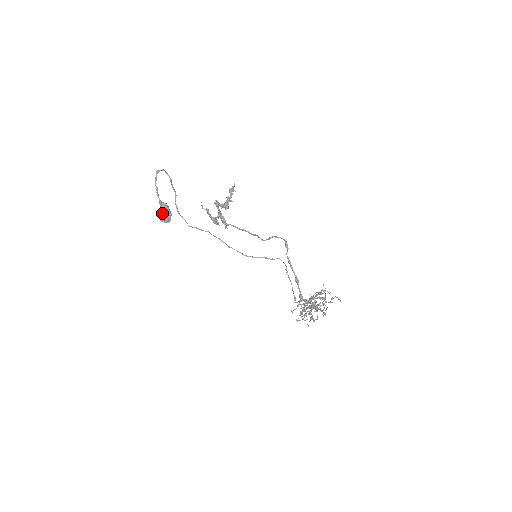
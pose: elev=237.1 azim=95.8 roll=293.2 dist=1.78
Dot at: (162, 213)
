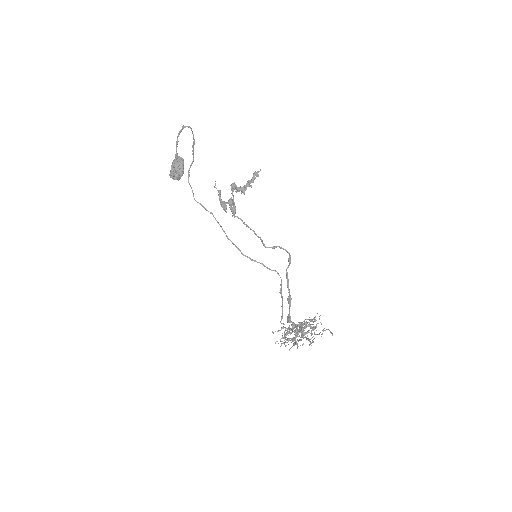
Dot at: (175, 166)
